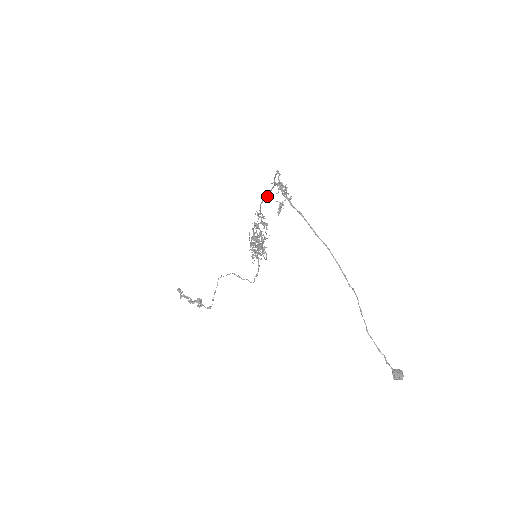
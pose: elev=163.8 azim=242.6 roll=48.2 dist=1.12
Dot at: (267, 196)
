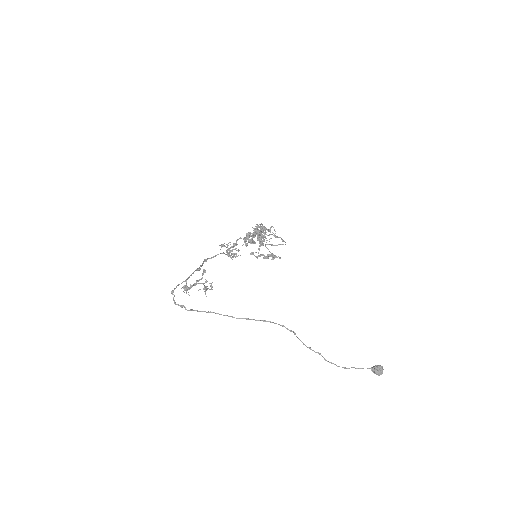
Dot at: (201, 266)
